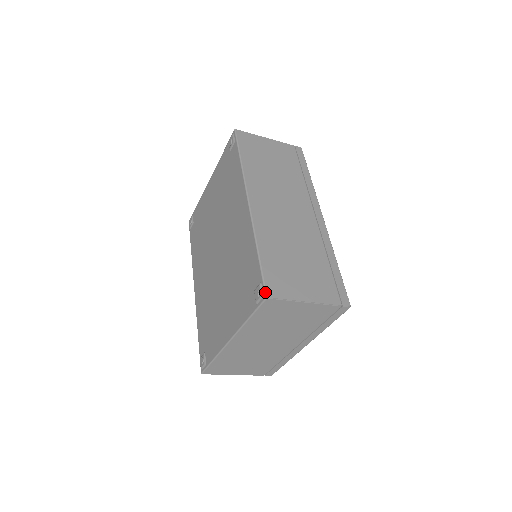
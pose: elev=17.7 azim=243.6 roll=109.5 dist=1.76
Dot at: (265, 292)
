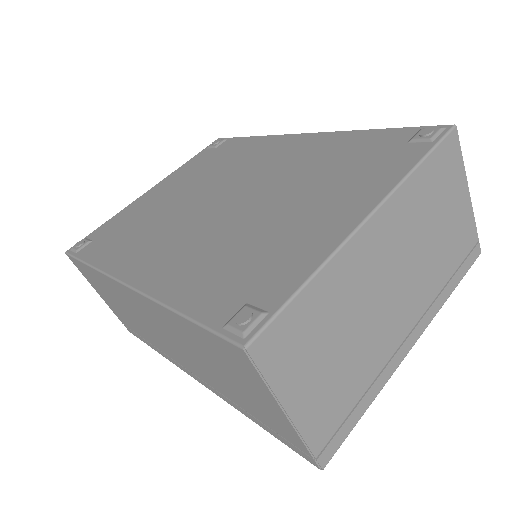
Dot at: occluded
